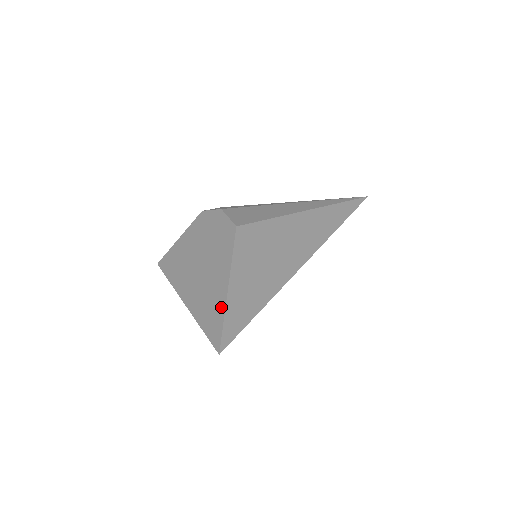
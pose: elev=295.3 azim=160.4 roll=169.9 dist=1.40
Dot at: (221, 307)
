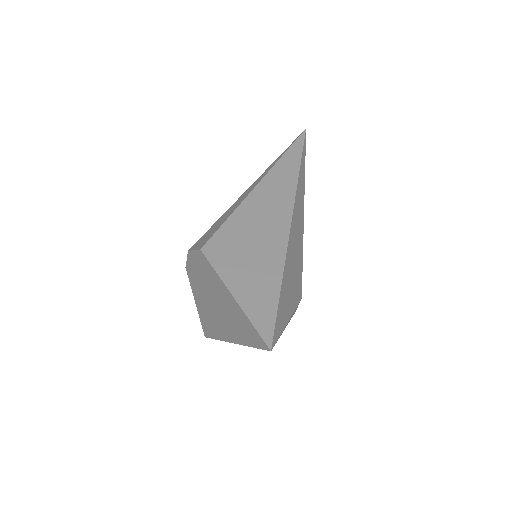
Dot at: (242, 316)
